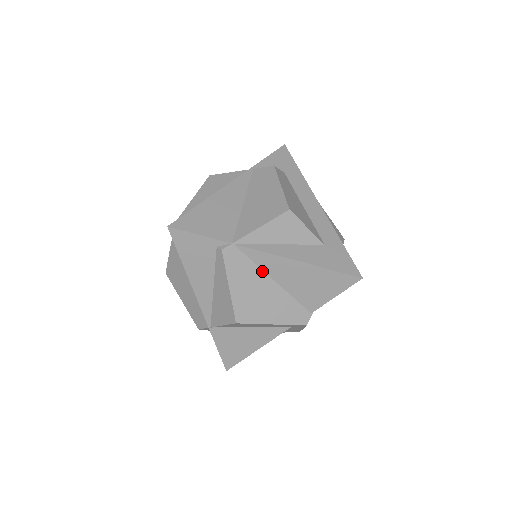
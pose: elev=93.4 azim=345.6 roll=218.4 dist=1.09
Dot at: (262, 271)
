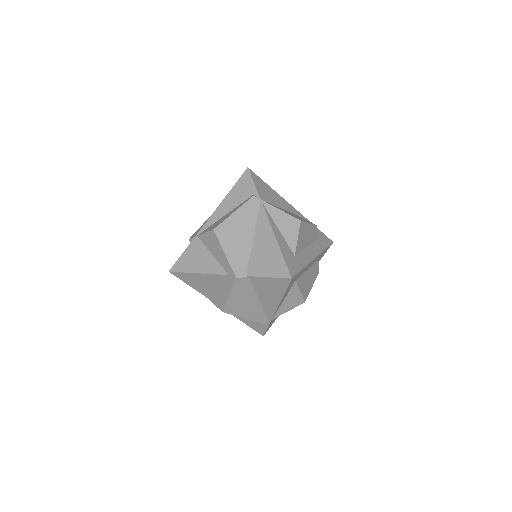
Dot at: (255, 226)
